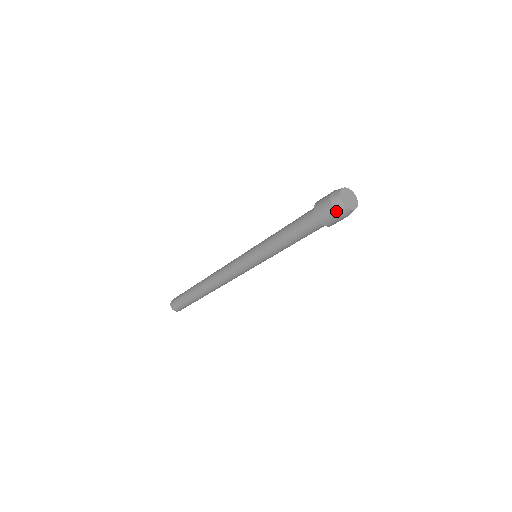
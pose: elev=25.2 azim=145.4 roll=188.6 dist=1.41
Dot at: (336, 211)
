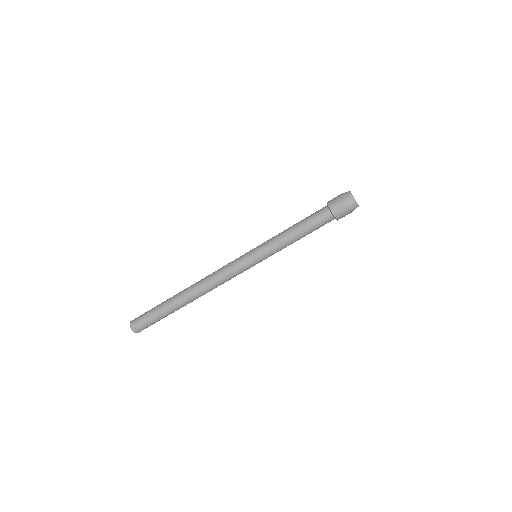
Dot at: (348, 204)
